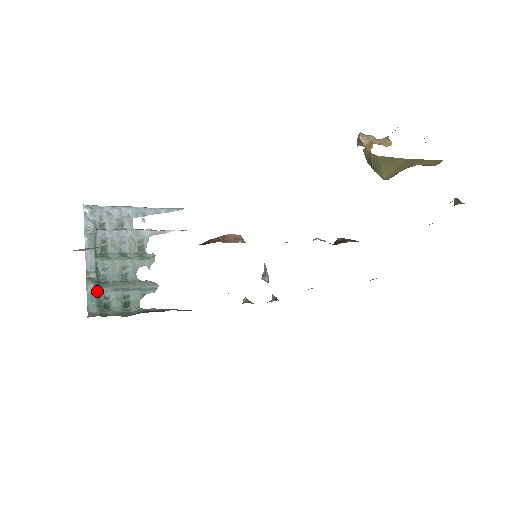
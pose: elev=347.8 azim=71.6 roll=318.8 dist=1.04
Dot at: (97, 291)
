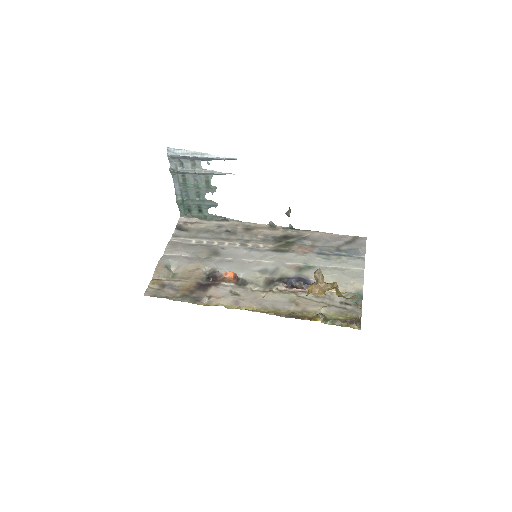
Dot at: (183, 204)
